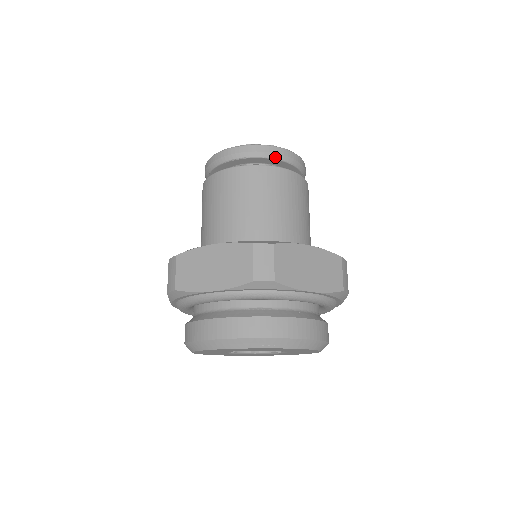
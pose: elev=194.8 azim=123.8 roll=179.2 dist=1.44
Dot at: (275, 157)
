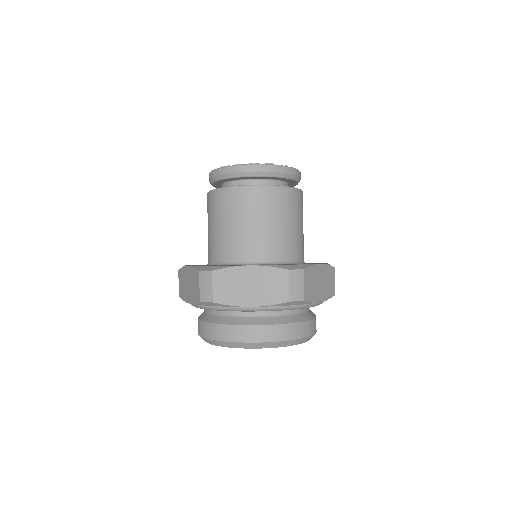
Dot at: (241, 175)
